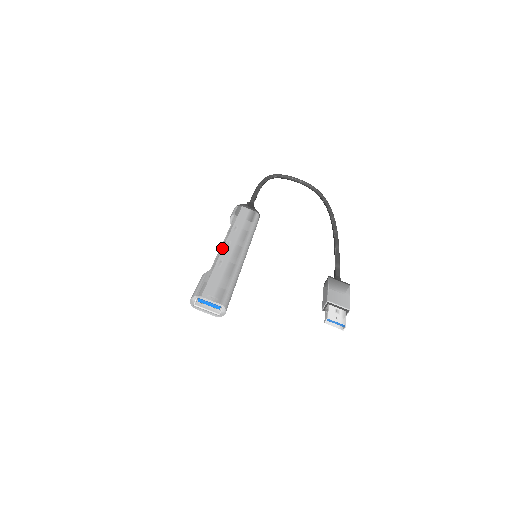
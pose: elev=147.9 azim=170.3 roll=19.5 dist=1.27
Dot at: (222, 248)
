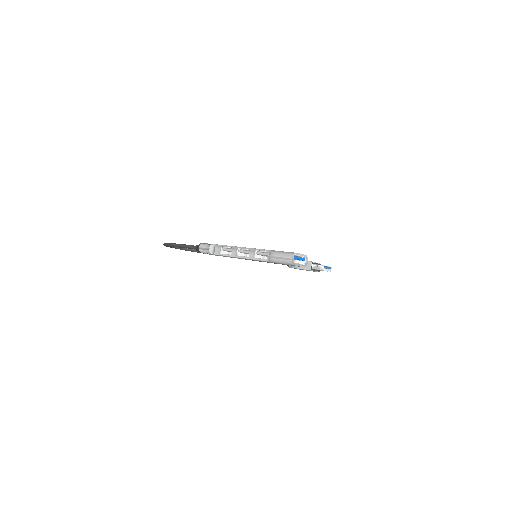
Dot at: (250, 248)
